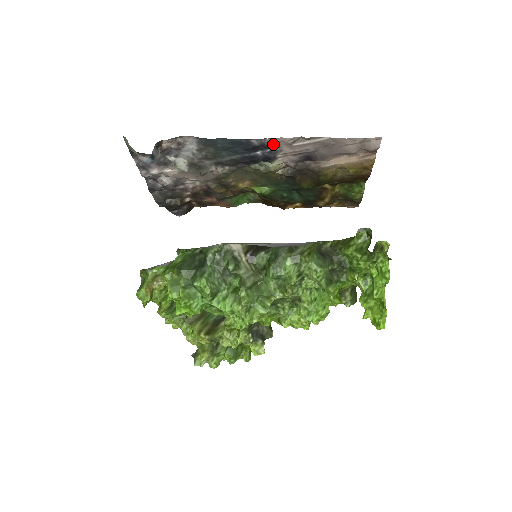
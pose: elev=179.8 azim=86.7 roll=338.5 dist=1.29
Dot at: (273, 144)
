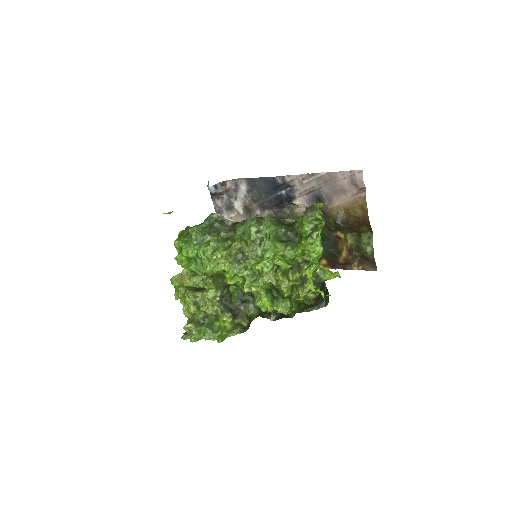
Dot at: (291, 182)
